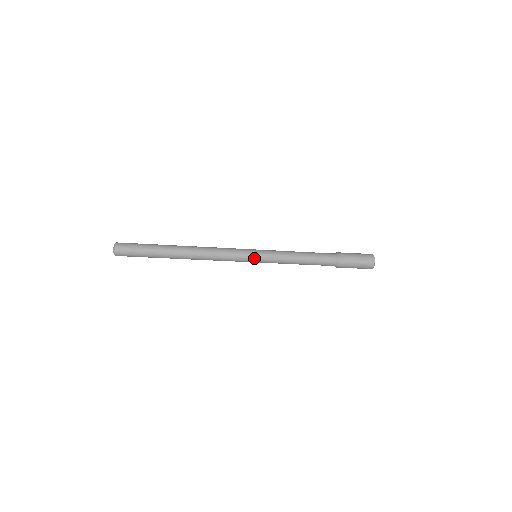
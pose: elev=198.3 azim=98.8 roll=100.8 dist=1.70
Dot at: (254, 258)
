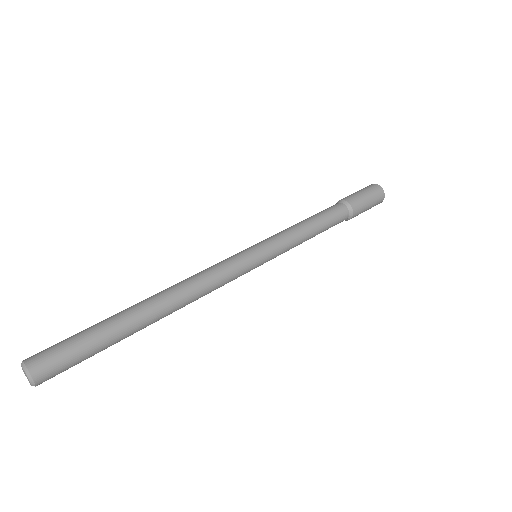
Dot at: (259, 259)
